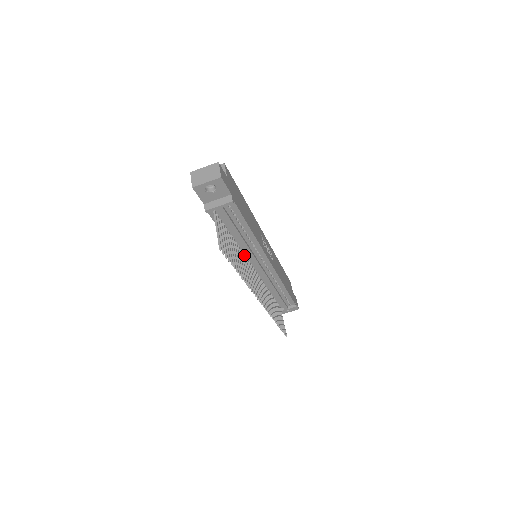
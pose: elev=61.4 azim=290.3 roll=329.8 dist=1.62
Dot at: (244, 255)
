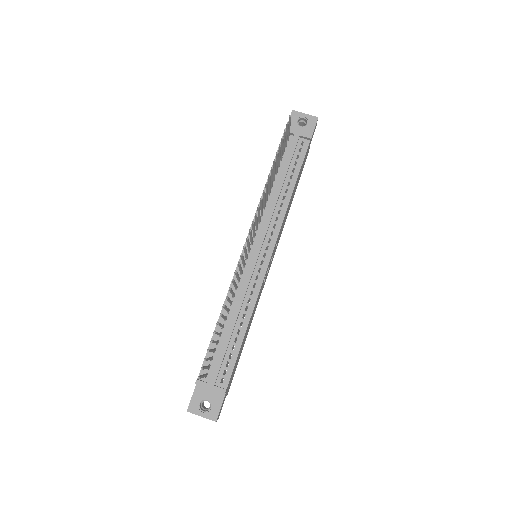
Dot at: occluded
